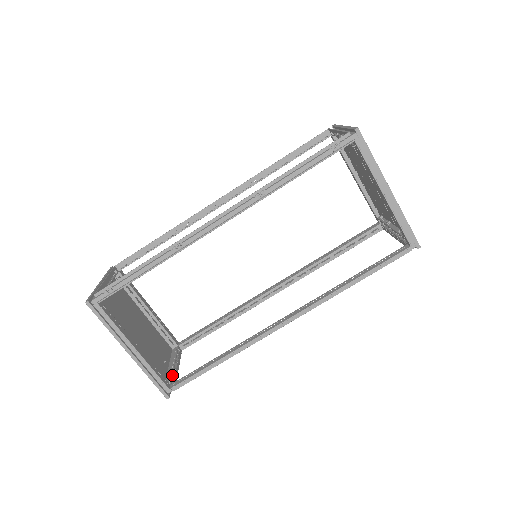
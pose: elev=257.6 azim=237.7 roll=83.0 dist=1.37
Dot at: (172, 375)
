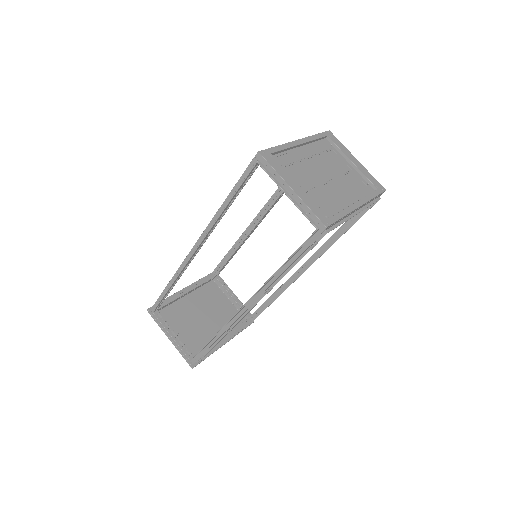
Dot at: occluded
